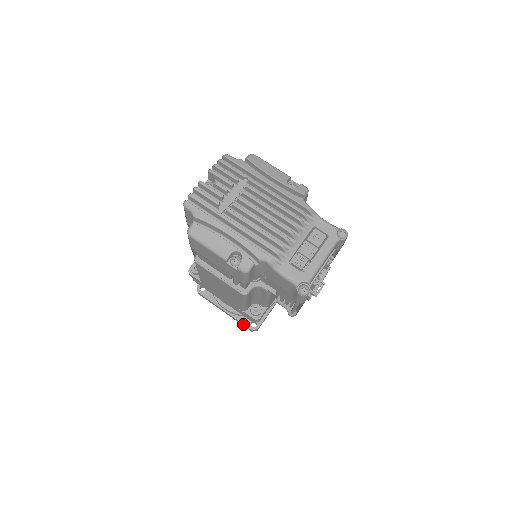
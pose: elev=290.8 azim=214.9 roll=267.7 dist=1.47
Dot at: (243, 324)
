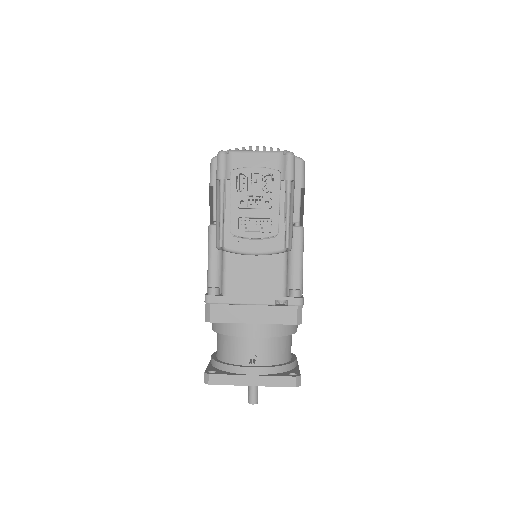
Dot at: occluded
